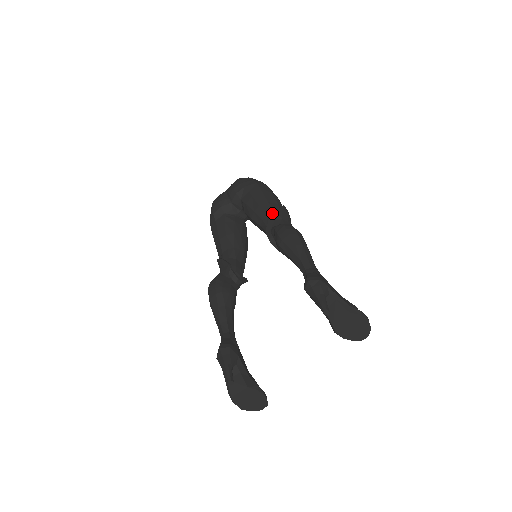
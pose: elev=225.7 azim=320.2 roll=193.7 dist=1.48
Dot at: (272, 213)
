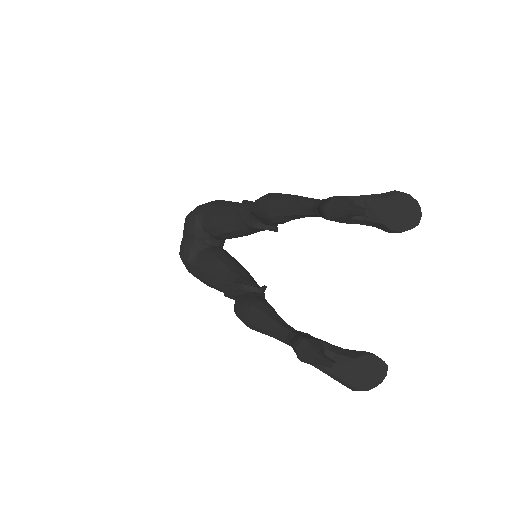
Dot at: (239, 208)
